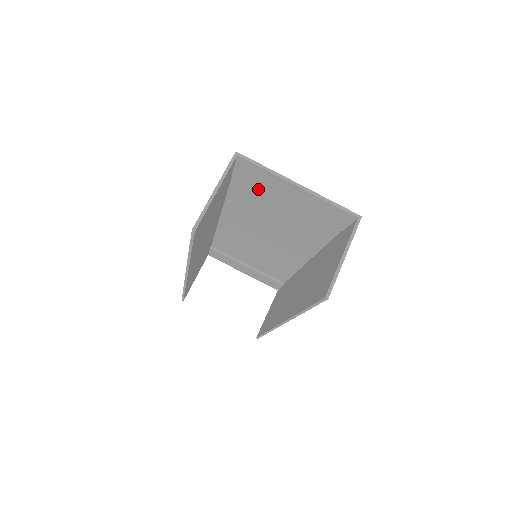
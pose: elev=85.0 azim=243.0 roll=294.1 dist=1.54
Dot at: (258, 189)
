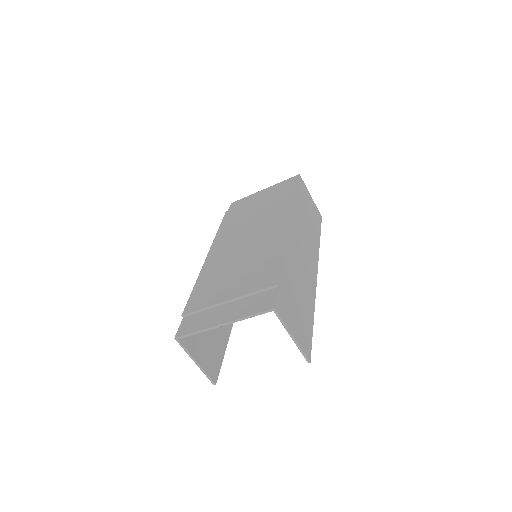
Dot at: occluded
